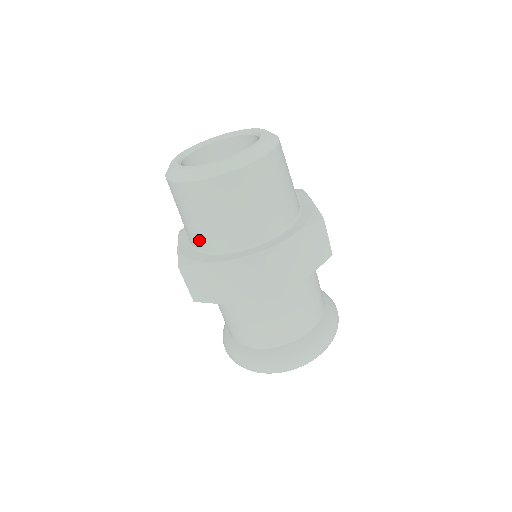
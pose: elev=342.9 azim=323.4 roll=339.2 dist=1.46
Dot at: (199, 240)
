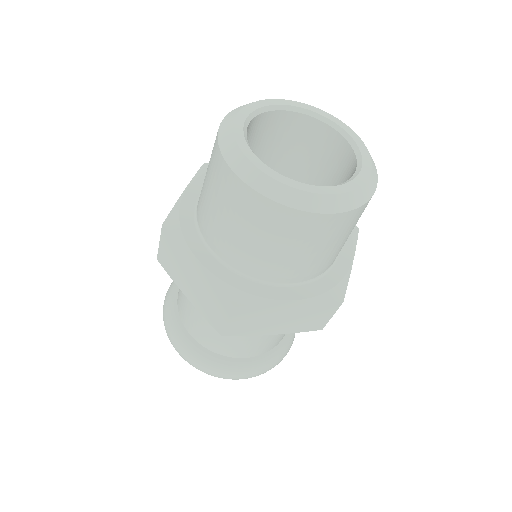
Dot at: (203, 219)
